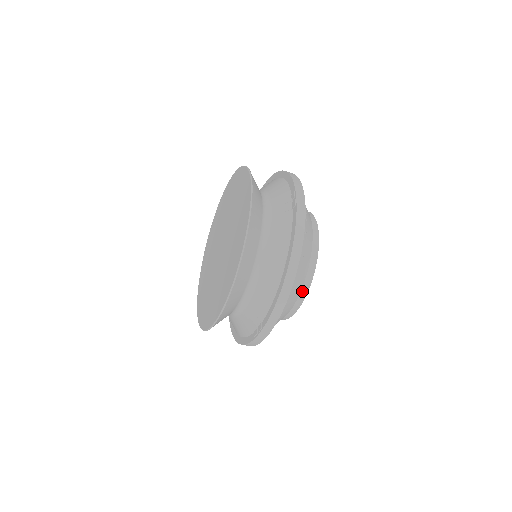
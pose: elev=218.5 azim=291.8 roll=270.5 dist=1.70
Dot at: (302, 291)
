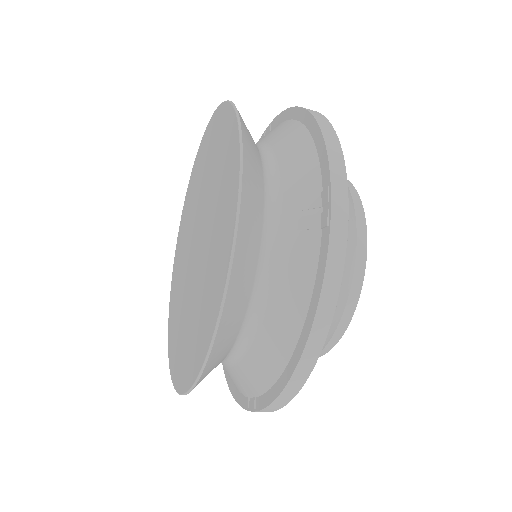
Dot at: occluded
